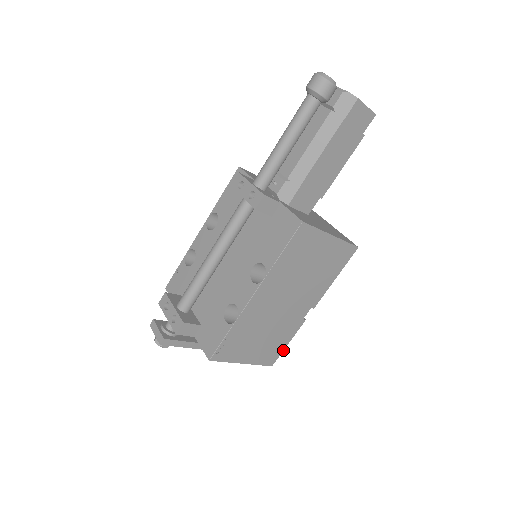
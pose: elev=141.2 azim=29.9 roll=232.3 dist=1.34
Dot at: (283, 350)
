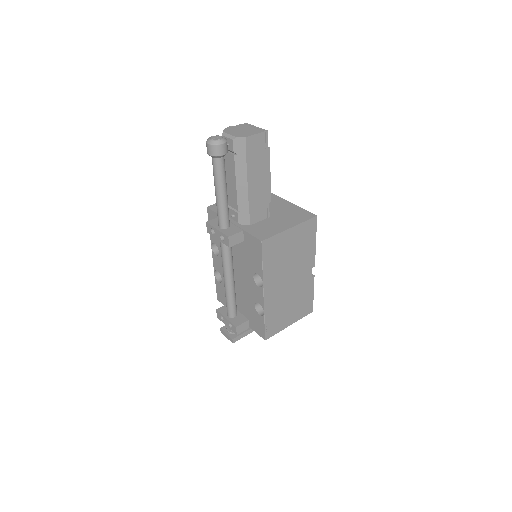
Dot at: (313, 299)
